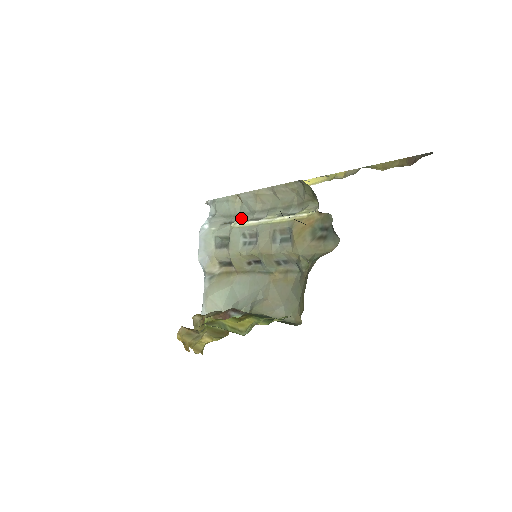
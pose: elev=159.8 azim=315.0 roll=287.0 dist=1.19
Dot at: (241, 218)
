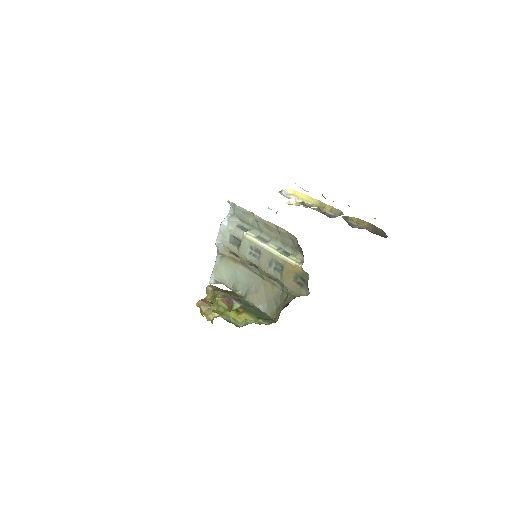
Dot at: (252, 232)
